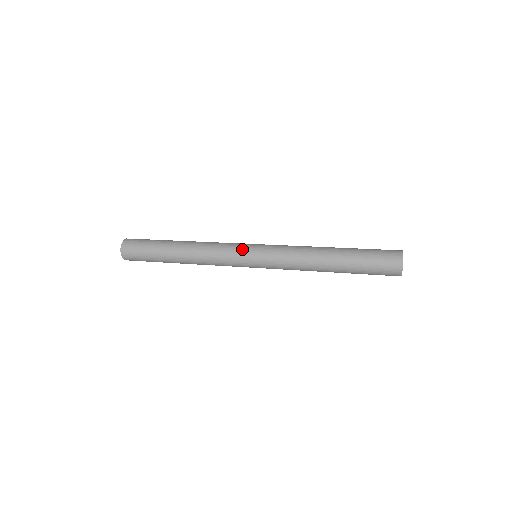
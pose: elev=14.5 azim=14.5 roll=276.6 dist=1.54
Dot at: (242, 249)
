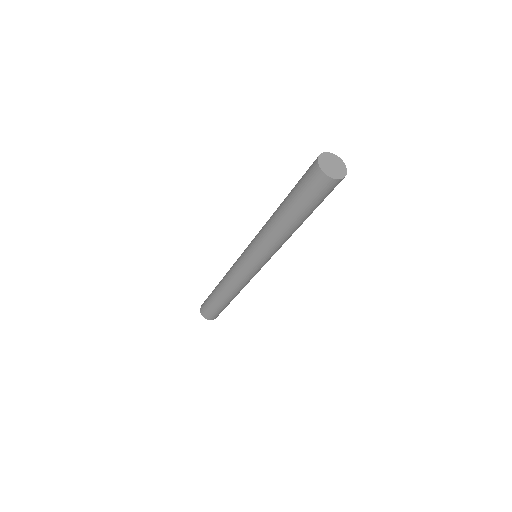
Dot at: (240, 258)
